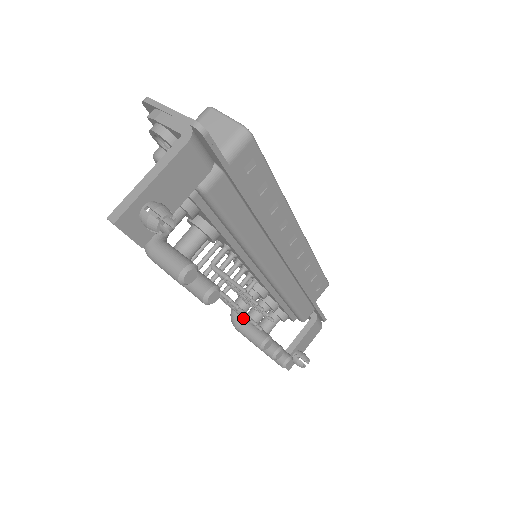
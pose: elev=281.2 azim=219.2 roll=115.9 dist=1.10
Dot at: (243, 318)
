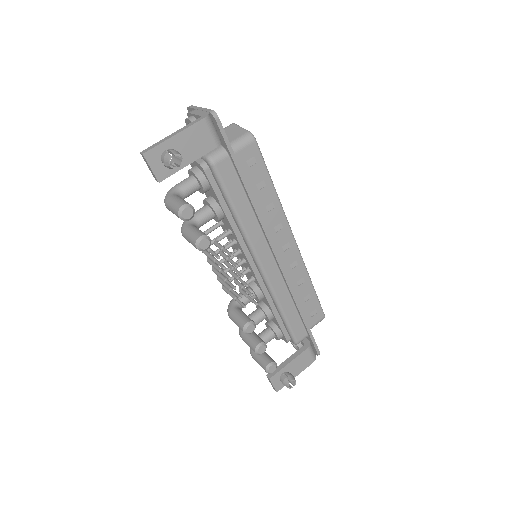
Dot at: (237, 308)
